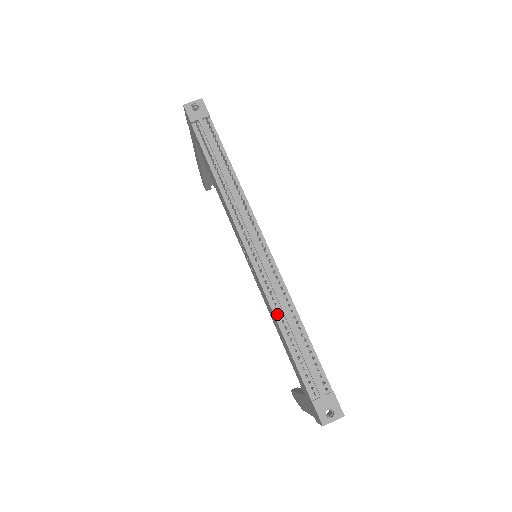
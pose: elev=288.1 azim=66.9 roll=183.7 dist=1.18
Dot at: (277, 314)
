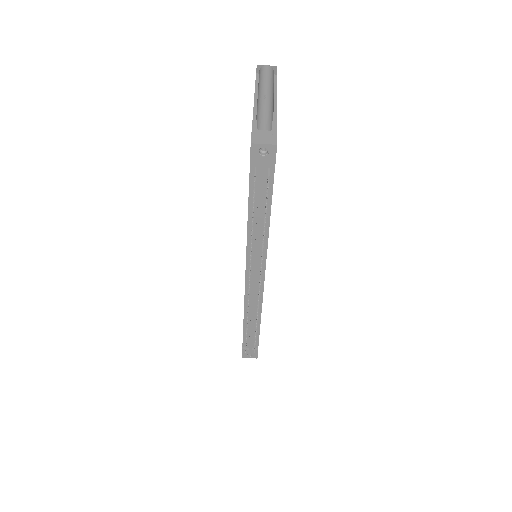
Dot at: (246, 312)
